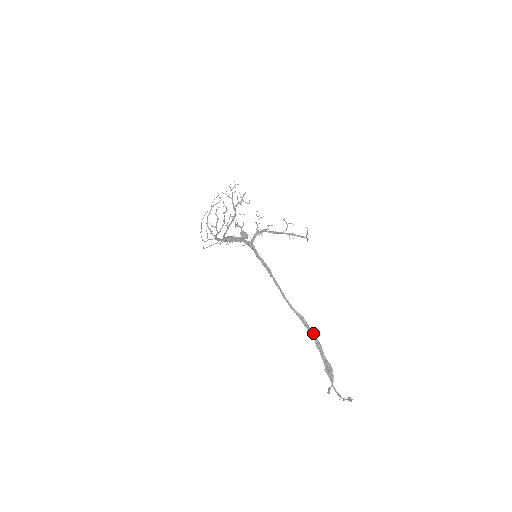
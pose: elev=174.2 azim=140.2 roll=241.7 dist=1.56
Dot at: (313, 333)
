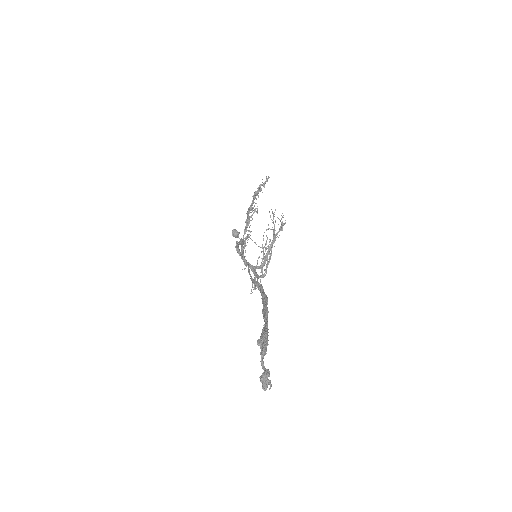
Dot at: (264, 298)
